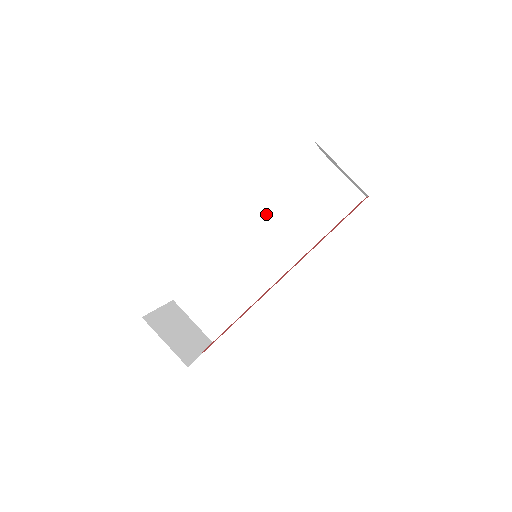
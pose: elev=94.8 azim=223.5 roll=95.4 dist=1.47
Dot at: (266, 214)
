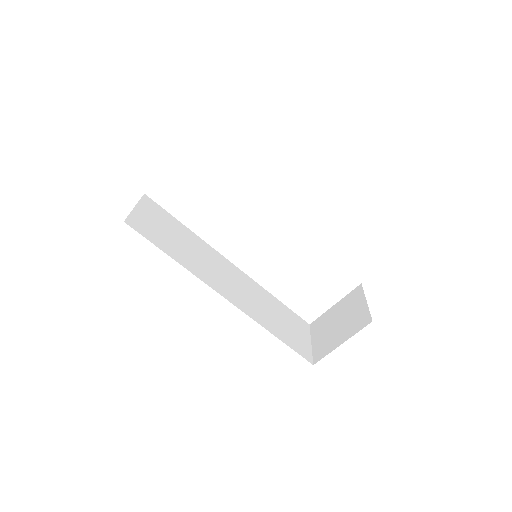
Dot at: (254, 283)
